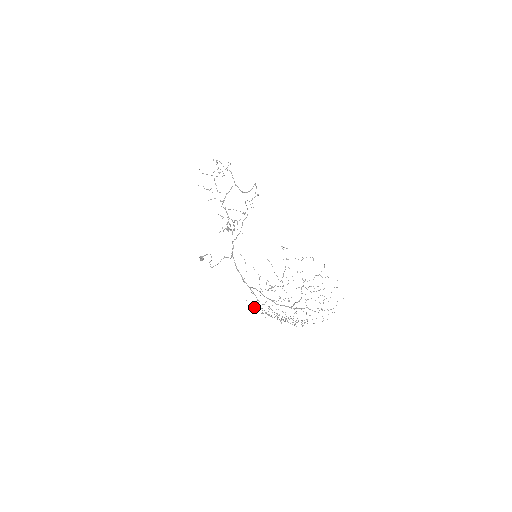
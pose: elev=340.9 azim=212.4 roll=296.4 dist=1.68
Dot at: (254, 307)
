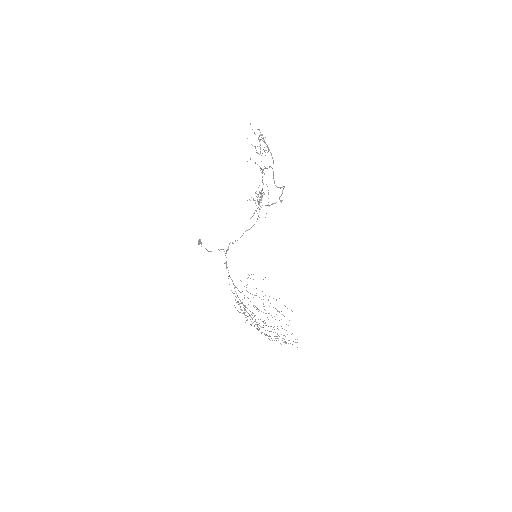
Dot at: occluded
